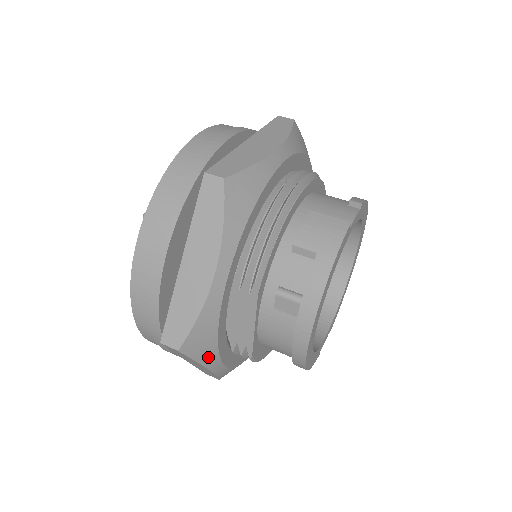
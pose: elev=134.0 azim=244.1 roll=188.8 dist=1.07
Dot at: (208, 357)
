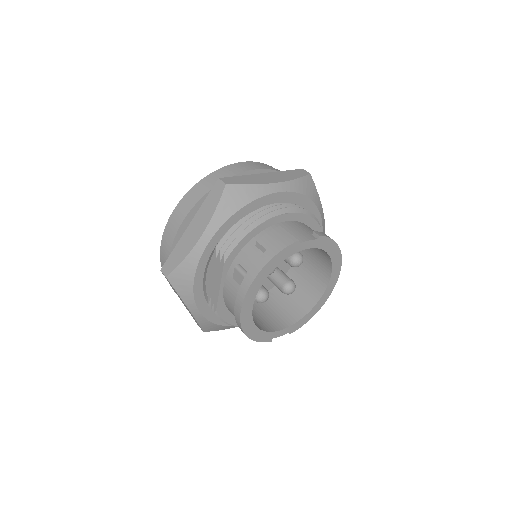
Dot at: (186, 294)
